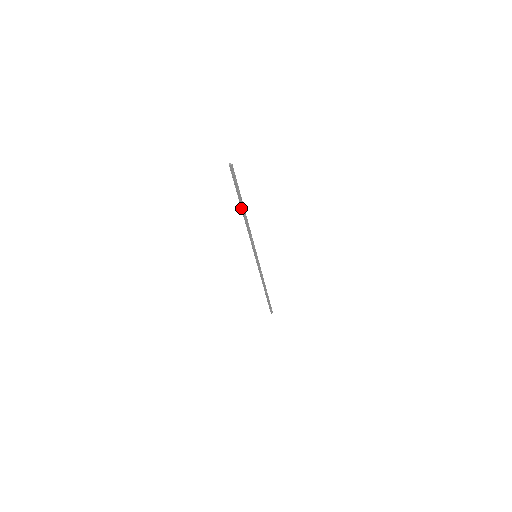
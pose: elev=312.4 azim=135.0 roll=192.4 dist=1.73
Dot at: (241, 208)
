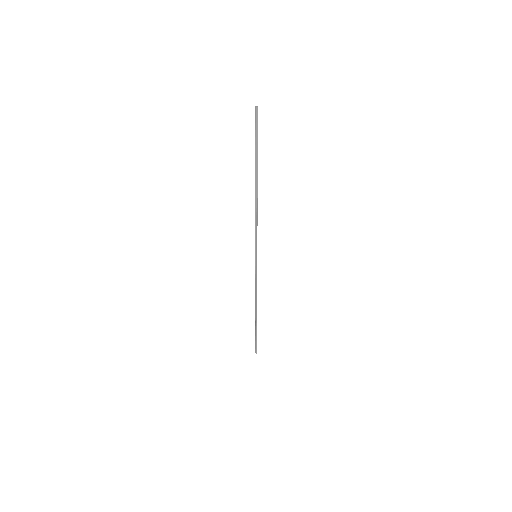
Dot at: (255, 177)
